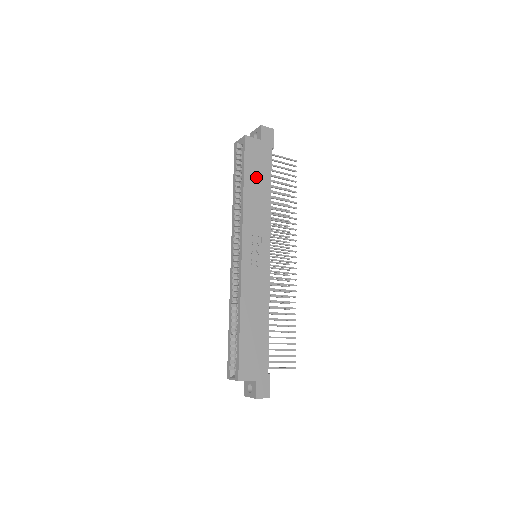
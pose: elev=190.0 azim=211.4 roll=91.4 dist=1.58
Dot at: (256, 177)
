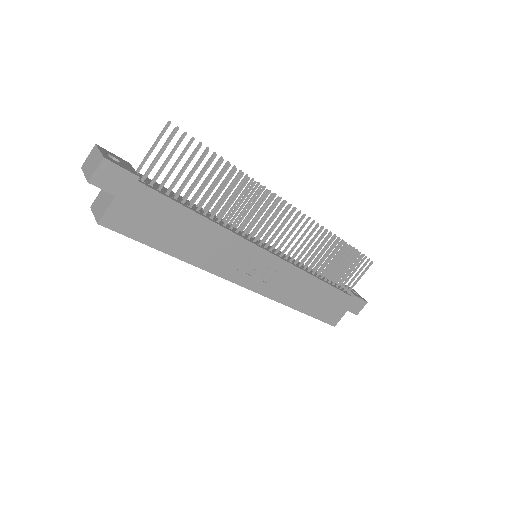
Dot at: (171, 232)
